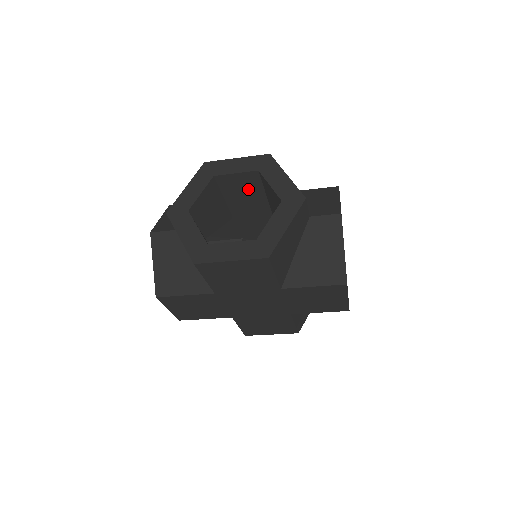
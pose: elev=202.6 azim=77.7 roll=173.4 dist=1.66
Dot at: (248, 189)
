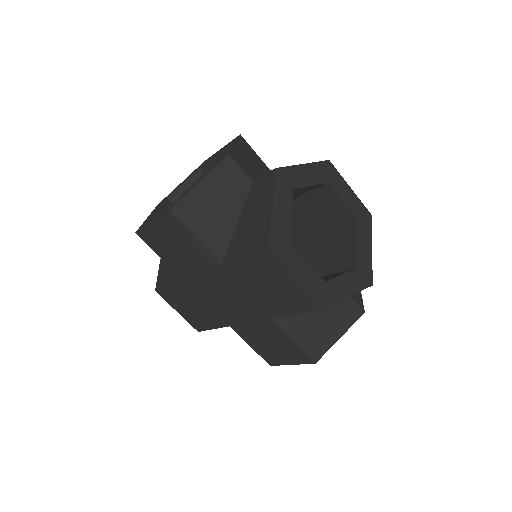
Dot at: occluded
